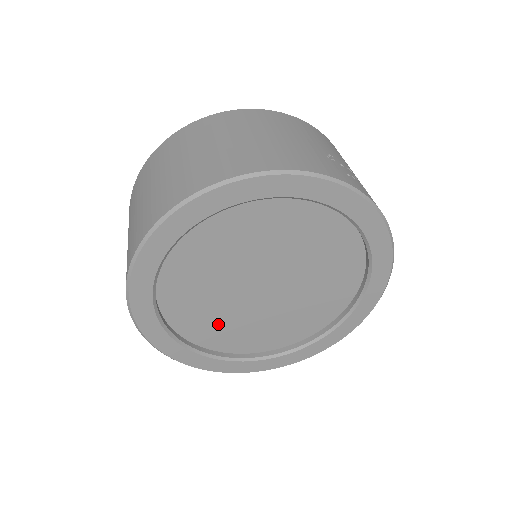
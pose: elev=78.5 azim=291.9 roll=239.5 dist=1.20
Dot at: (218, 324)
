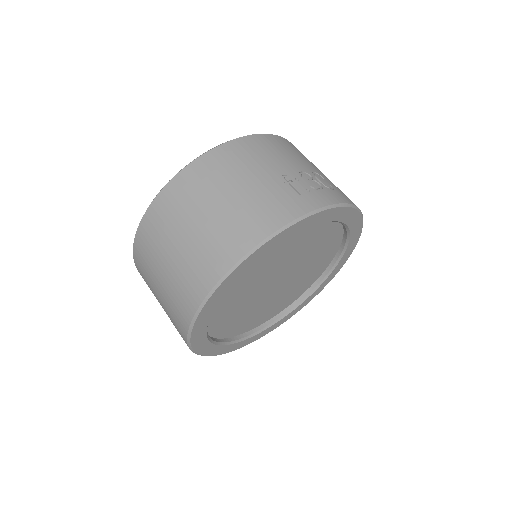
Dot at: (255, 316)
